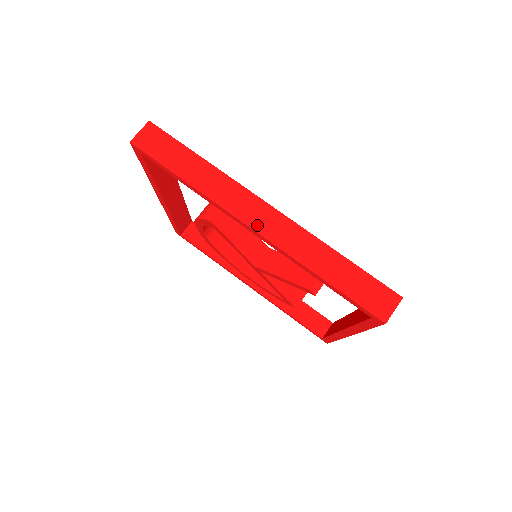
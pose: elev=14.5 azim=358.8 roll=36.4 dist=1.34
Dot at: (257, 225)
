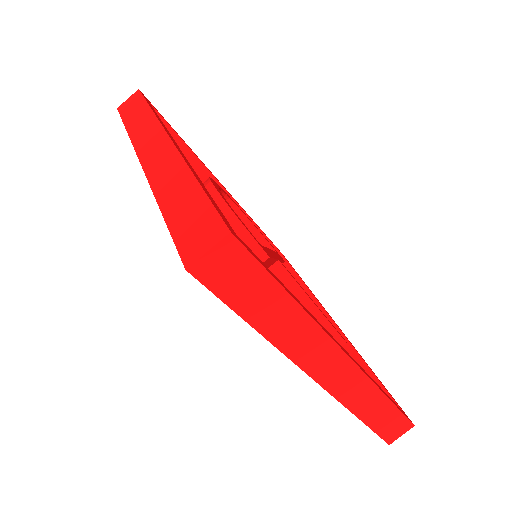
Dot at: (325, 380)
